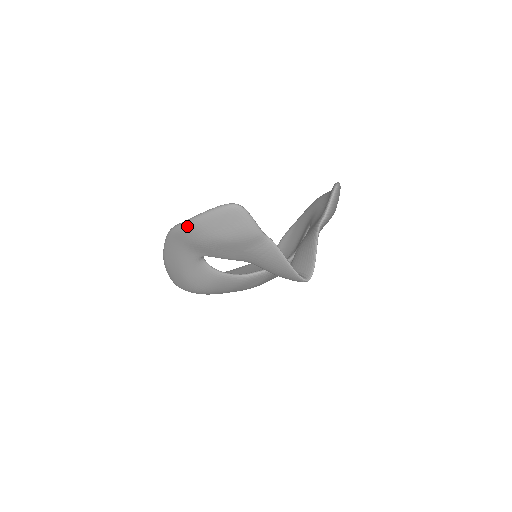
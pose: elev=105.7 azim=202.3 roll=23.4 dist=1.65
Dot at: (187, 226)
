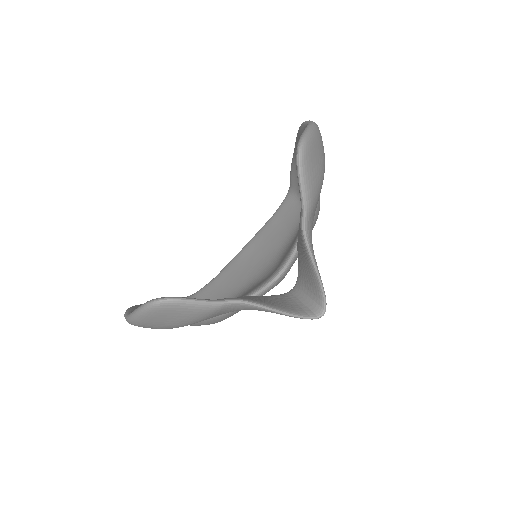
Dot at: (131, 324)
